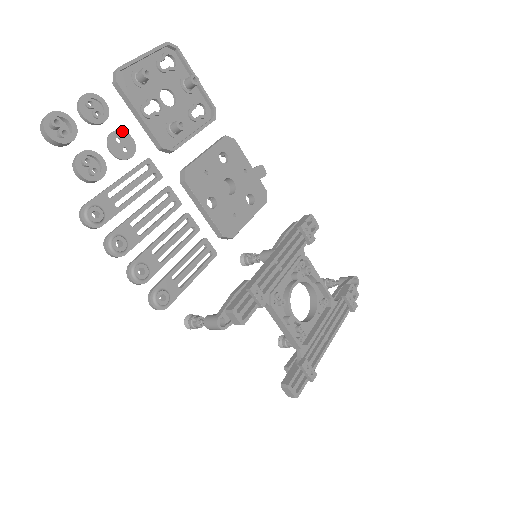
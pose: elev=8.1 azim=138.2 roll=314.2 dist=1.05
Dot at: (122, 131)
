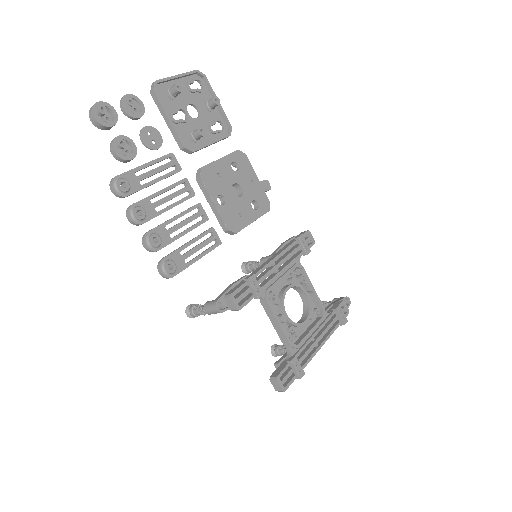
Dot at: (153, 127)
